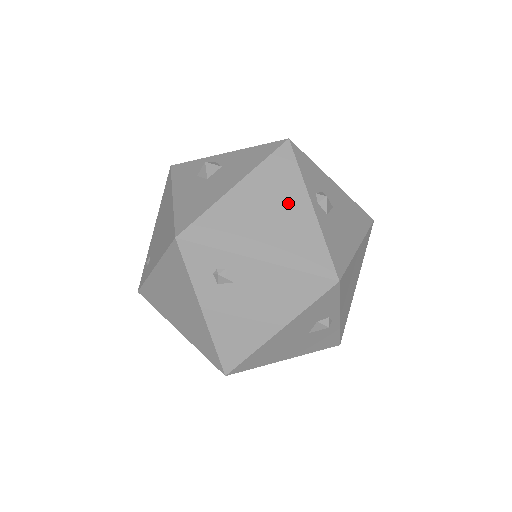
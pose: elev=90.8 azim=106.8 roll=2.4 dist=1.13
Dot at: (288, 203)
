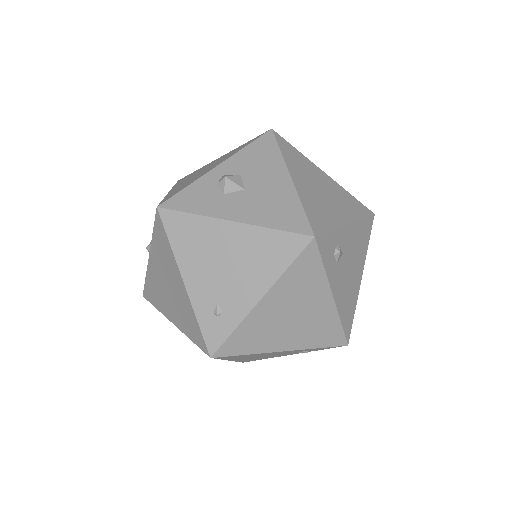
Dot at: (318, 176)
